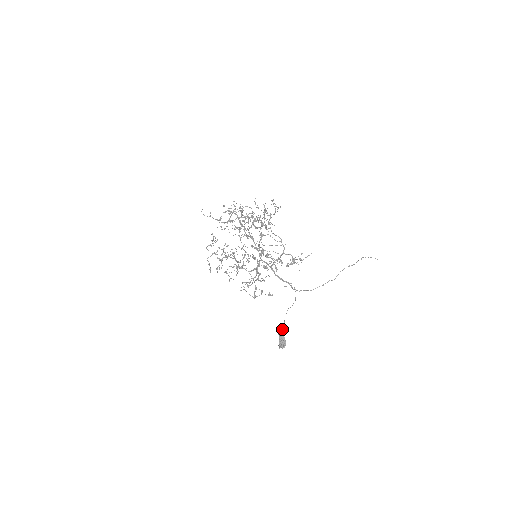
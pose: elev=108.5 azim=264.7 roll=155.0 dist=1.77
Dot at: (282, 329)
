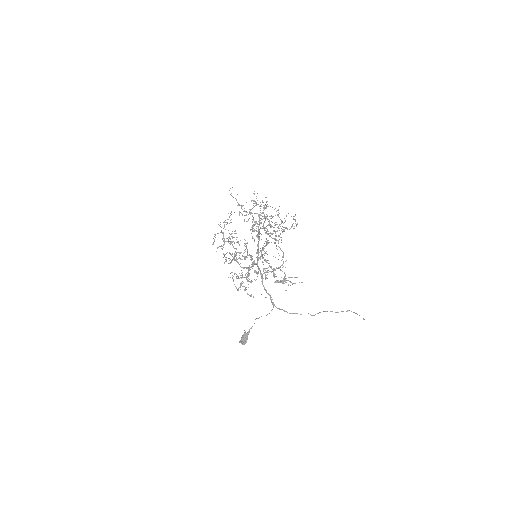
Dot at: occluded
